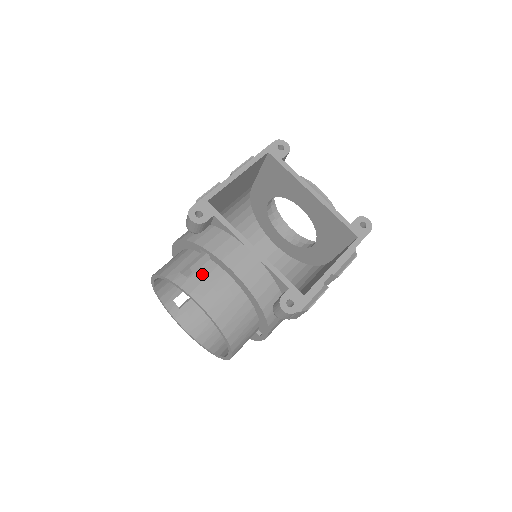
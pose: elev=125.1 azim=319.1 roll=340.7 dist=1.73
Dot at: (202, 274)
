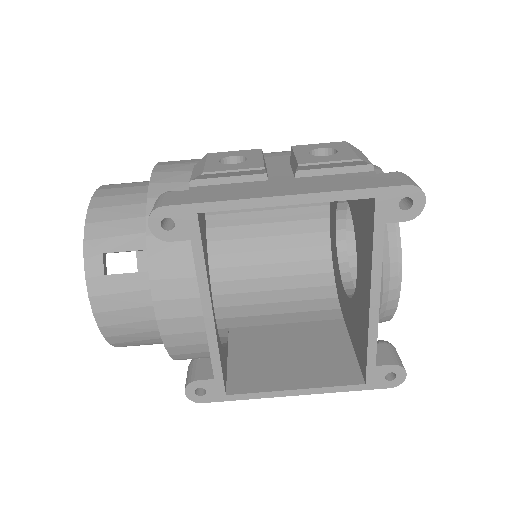
Dot at: (125, 284)
